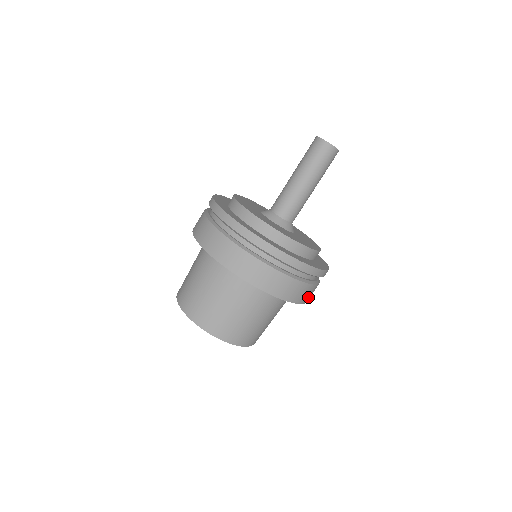
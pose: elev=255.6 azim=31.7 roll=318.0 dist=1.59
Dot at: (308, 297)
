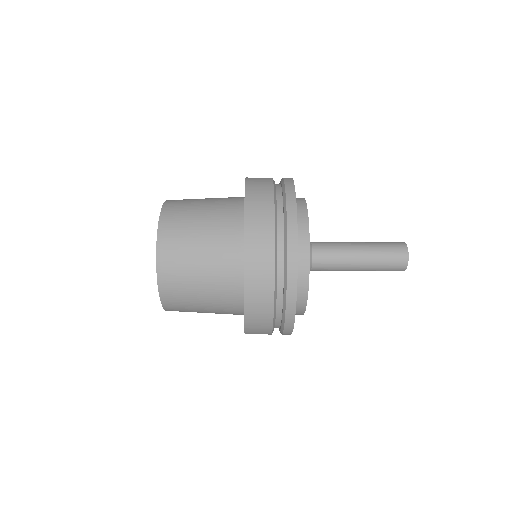
Dot at: occluded
